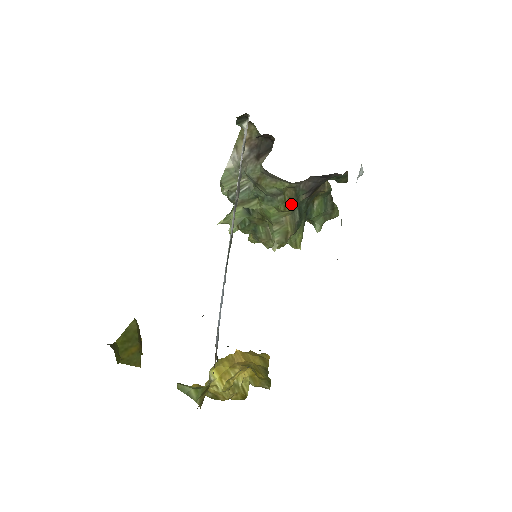
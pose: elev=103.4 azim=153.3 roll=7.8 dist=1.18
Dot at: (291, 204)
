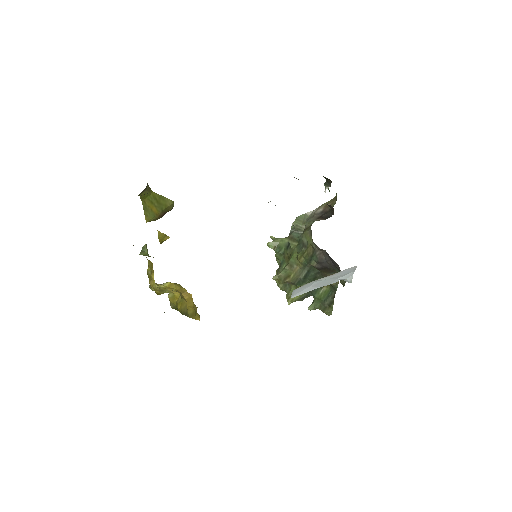
Dot at: (305, 260)
